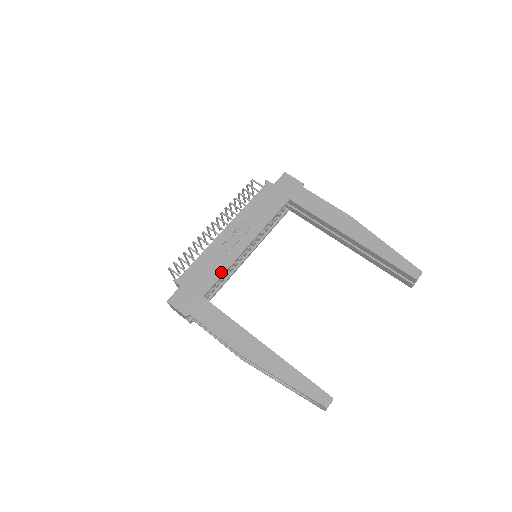
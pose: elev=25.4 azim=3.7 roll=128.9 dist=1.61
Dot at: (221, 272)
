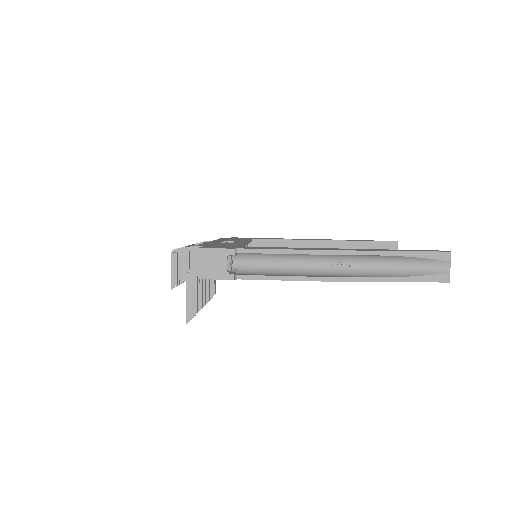
Dot at: (238, 244)
